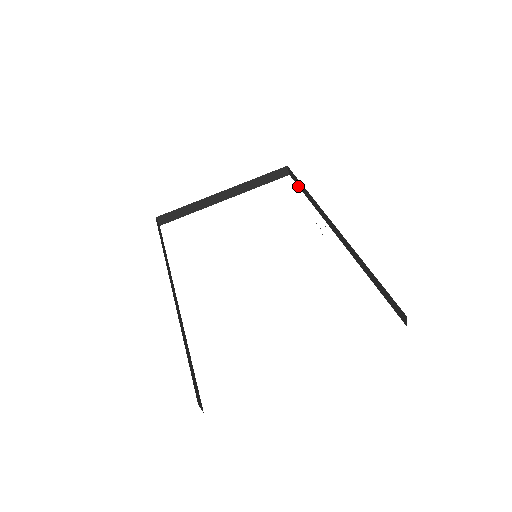
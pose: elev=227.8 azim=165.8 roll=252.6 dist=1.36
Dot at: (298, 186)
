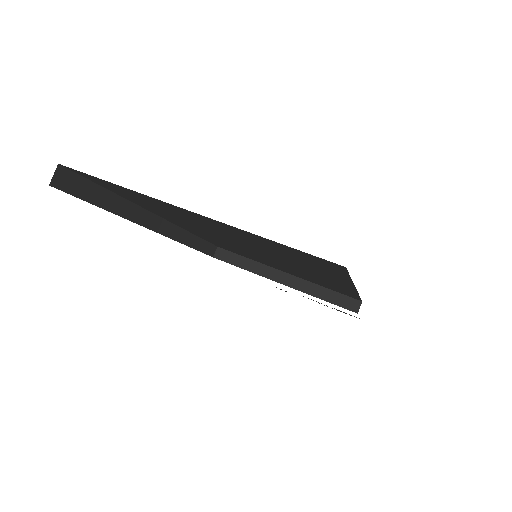
Dot at: occluded
